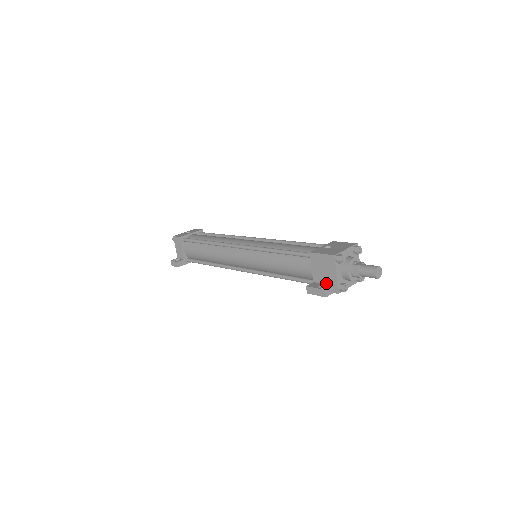
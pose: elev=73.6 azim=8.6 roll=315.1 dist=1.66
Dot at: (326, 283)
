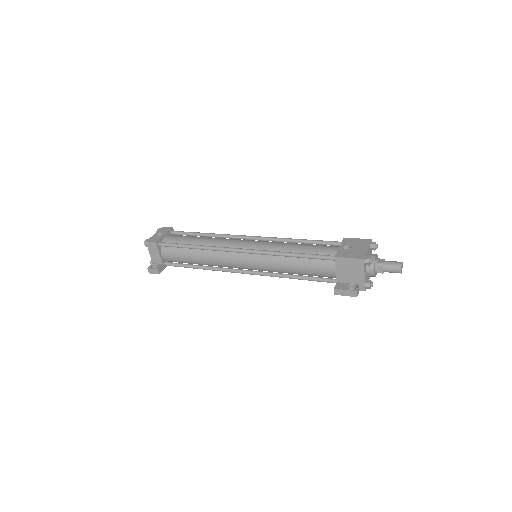
Dot at: (352, 283)
